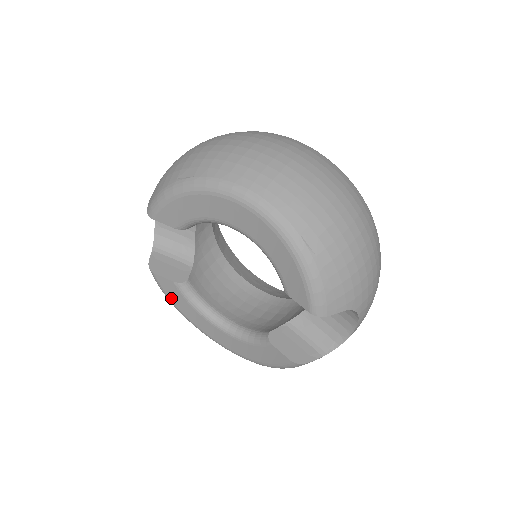
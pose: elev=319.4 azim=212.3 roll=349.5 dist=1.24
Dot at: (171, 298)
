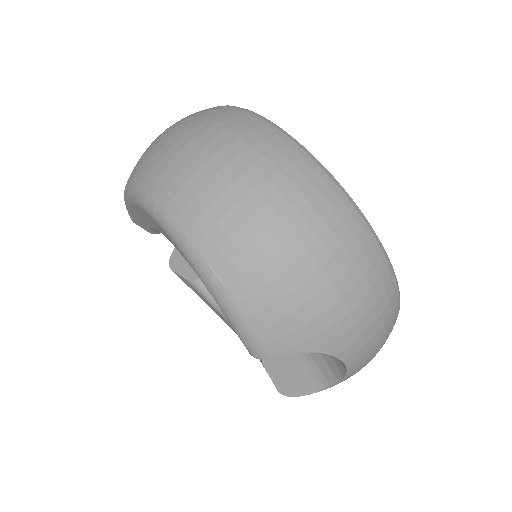
Dot at: (196, 293)
